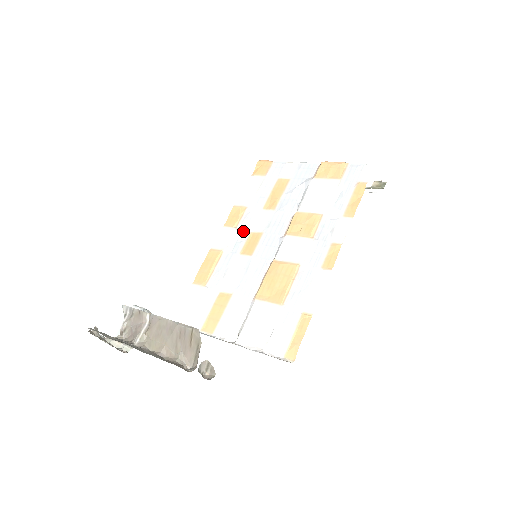
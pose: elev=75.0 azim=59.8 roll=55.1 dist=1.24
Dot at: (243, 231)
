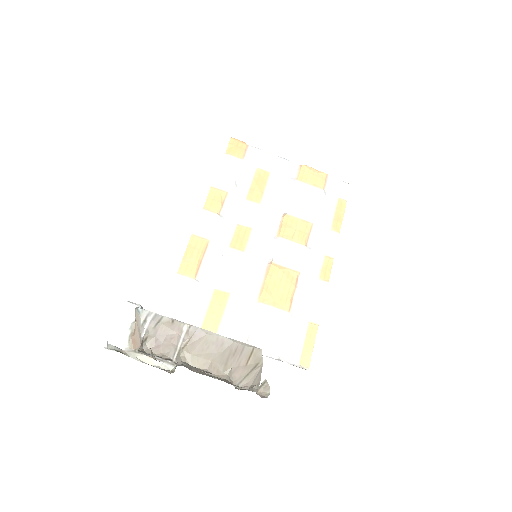
Dot at: (228, 221)
